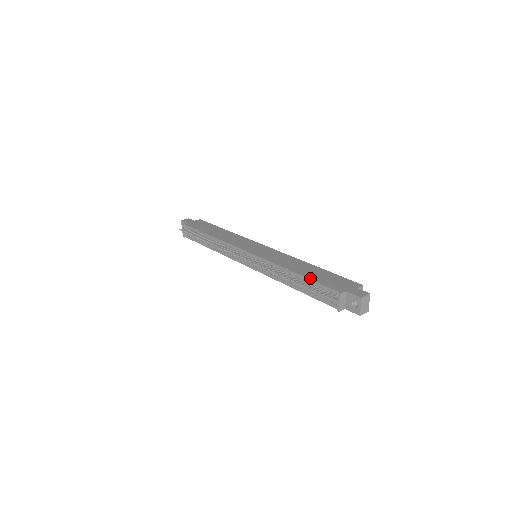
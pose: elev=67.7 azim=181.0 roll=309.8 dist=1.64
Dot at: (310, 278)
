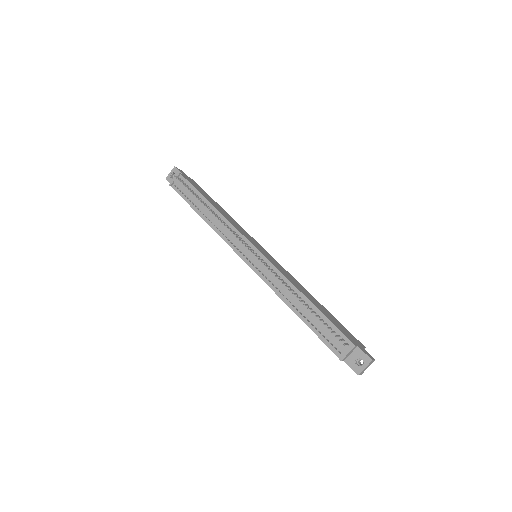
Dot at: (323, 313)
